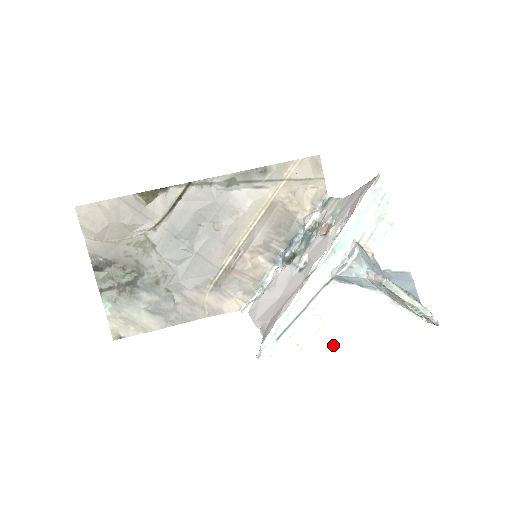
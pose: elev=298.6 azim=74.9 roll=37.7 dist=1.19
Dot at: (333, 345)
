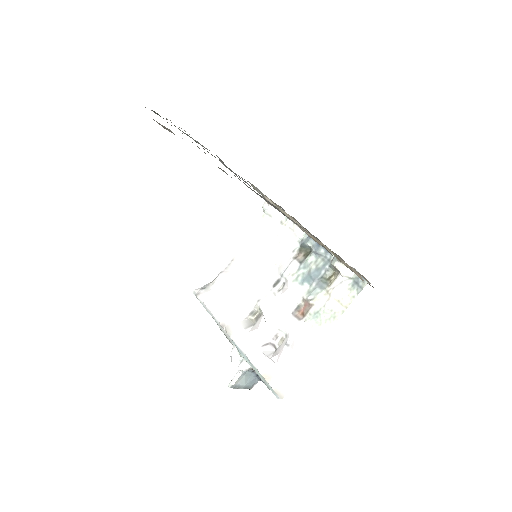
Dot at: occluded
